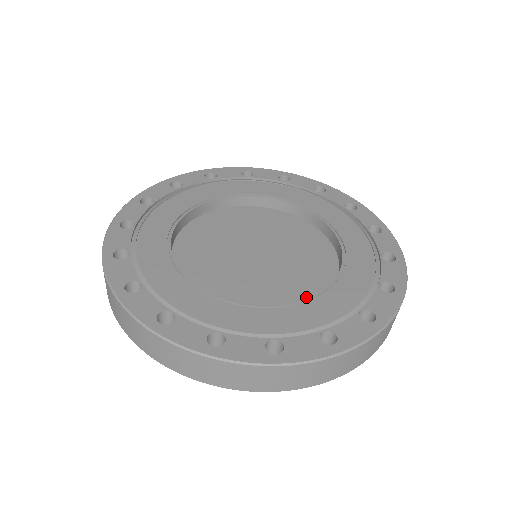
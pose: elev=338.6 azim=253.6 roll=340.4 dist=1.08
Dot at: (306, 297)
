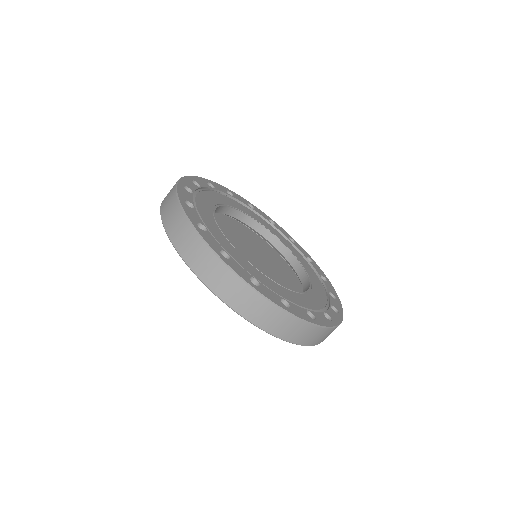
Dot at: occluded
